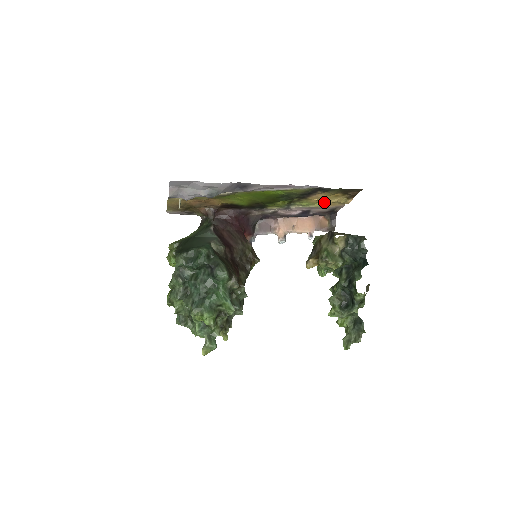
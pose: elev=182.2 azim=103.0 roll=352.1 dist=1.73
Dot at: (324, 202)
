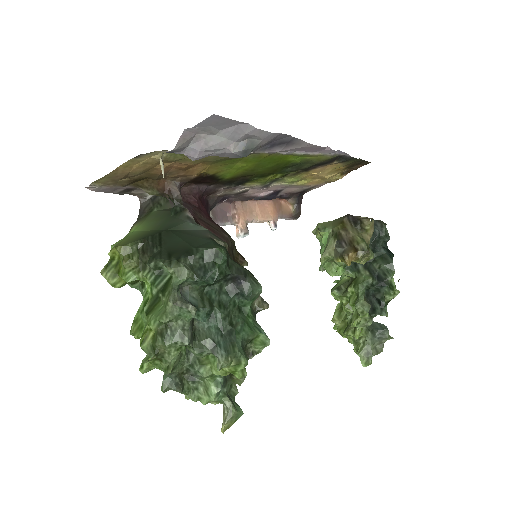
Dot at: (313, 178)
